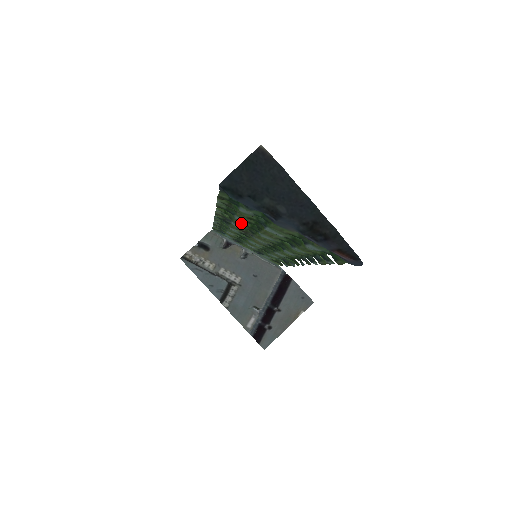
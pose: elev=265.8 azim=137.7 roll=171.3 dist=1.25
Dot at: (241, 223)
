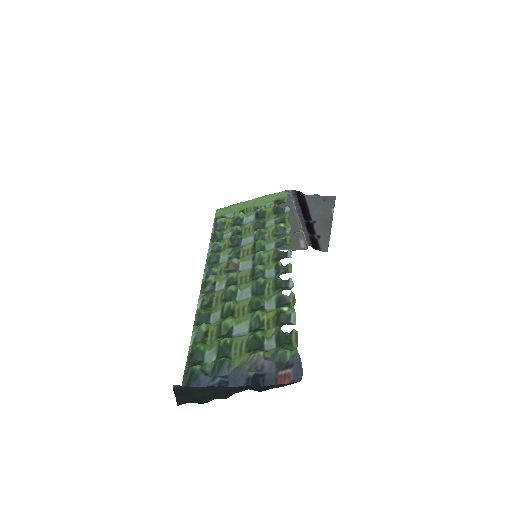
Dot at: (220, 302)
